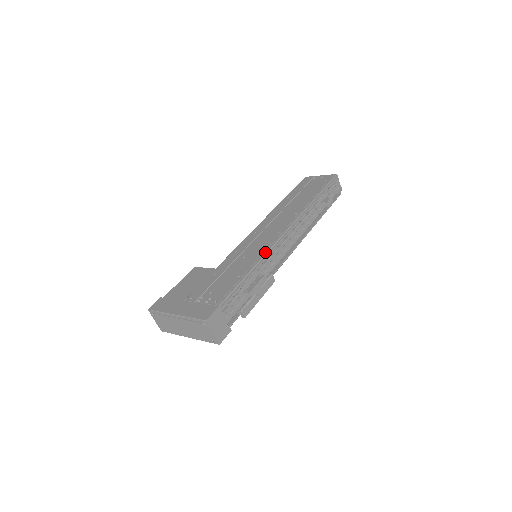
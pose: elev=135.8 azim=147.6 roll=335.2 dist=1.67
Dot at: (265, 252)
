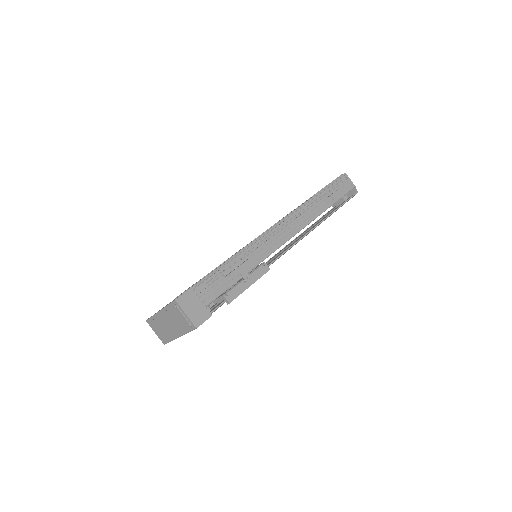
Dot at: (253, 241)
